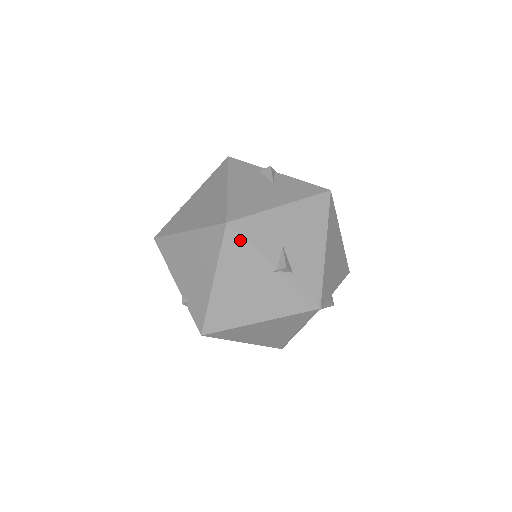
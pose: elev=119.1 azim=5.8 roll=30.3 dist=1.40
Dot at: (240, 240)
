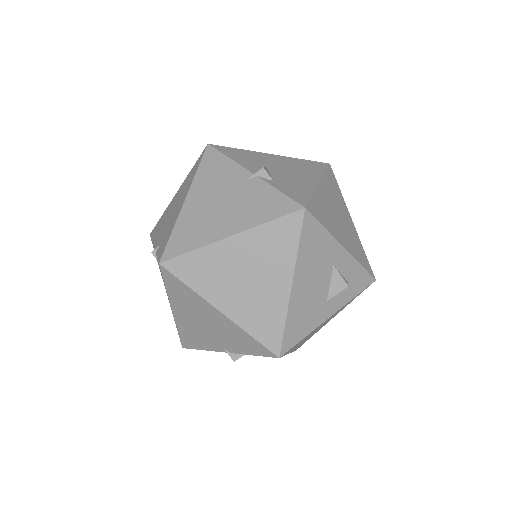
Dot at: (219, 155)
